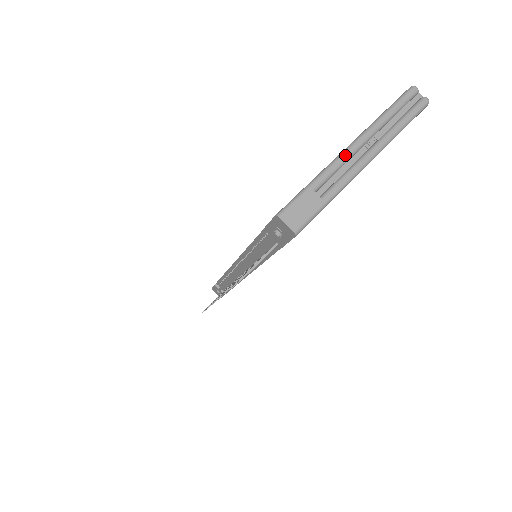
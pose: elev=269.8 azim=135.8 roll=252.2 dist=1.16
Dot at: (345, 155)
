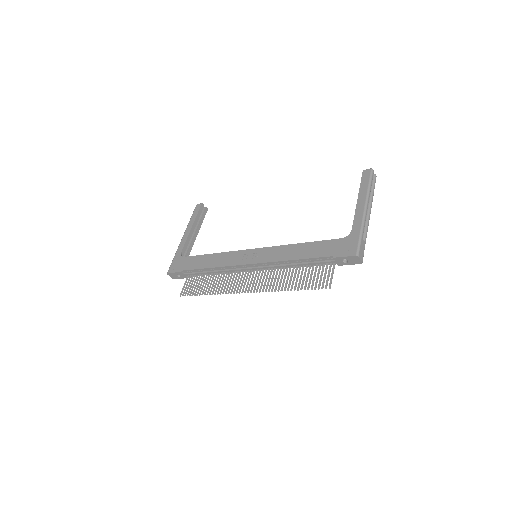
Dot at: occluded
